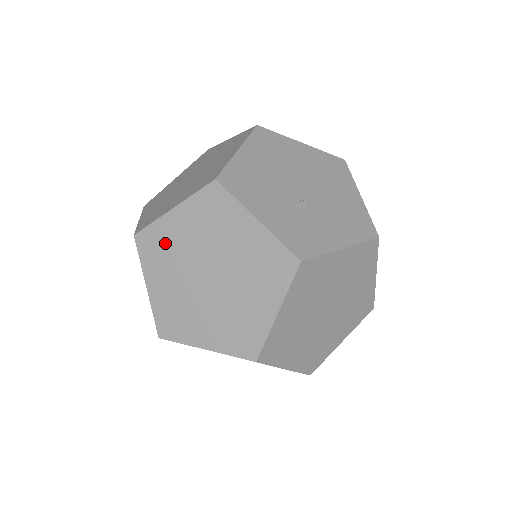
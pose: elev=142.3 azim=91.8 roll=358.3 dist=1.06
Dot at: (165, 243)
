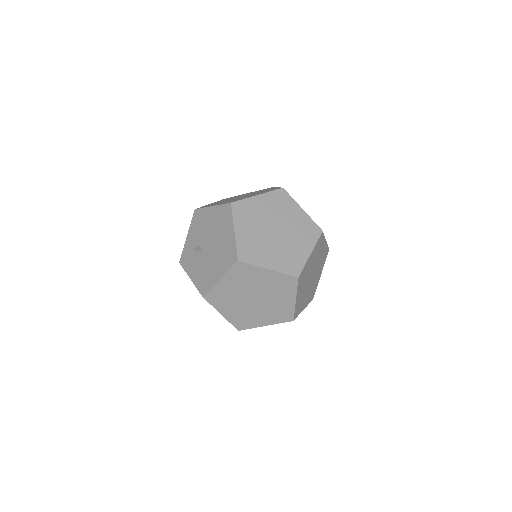
Dot at: occluded
